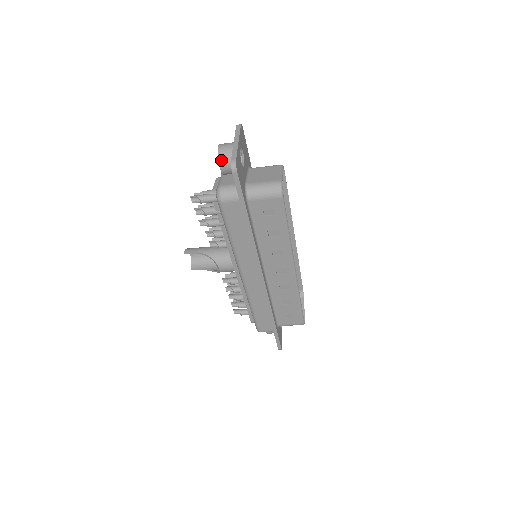
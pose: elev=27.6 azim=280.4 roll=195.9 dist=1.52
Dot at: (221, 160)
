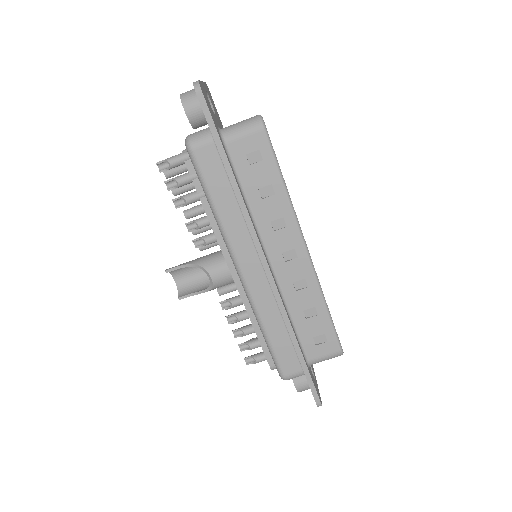
Dot at: (185, 102)
